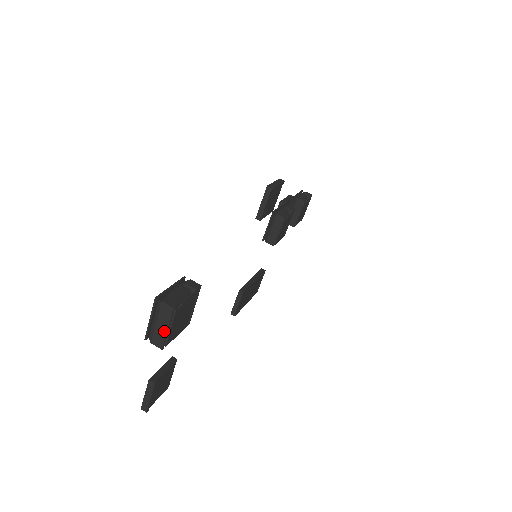
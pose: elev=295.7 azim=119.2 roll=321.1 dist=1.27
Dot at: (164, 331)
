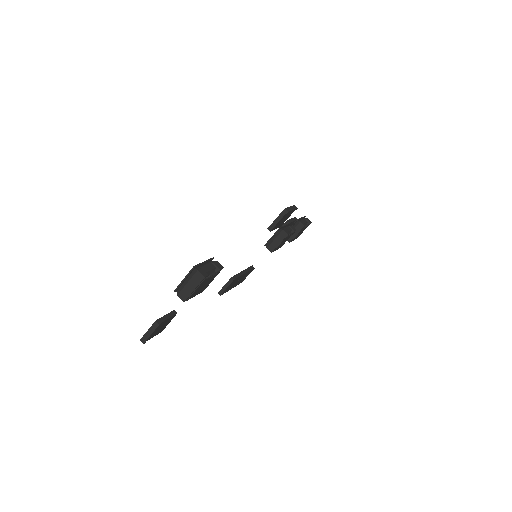
Dot at: (191, 290)
